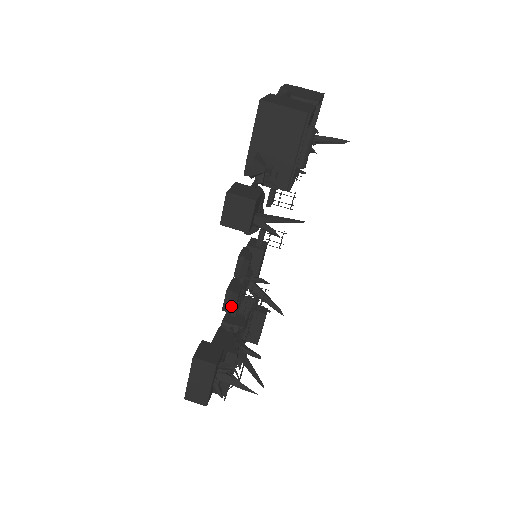
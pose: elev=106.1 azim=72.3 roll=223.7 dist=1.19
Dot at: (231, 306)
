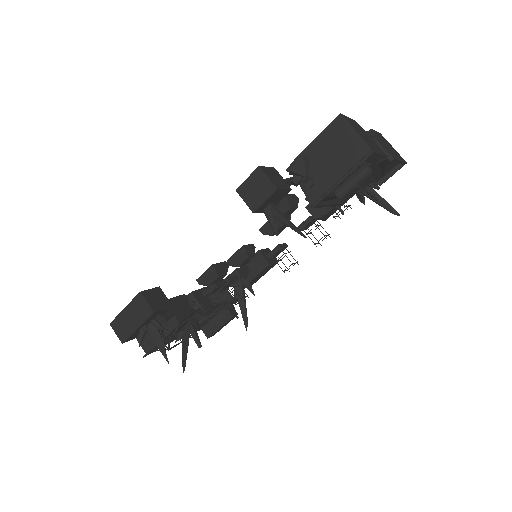
Dot at: (206, 282)
